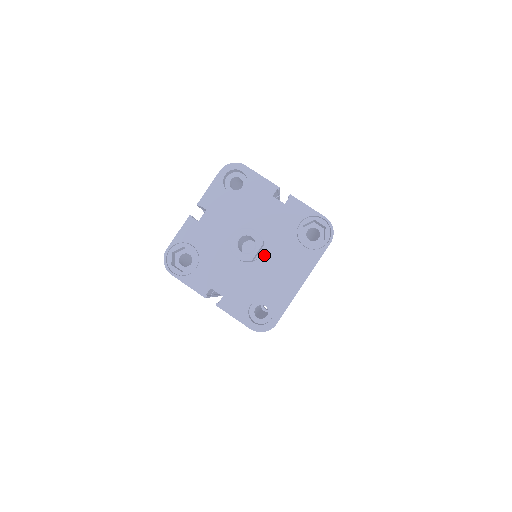
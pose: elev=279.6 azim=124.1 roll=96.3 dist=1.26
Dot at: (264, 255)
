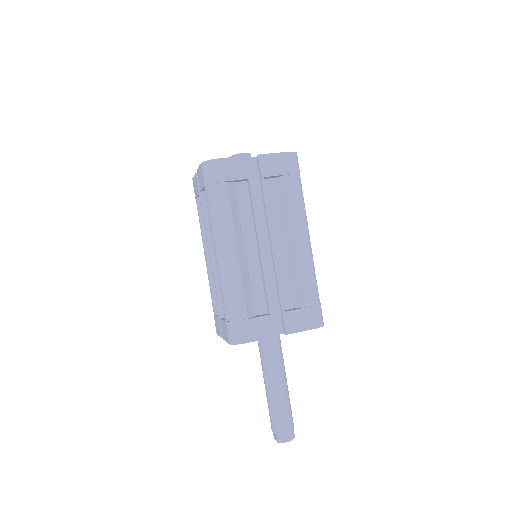
Dot at: occluded
